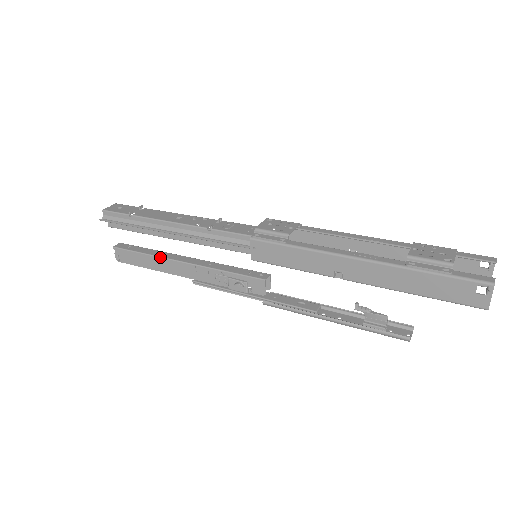
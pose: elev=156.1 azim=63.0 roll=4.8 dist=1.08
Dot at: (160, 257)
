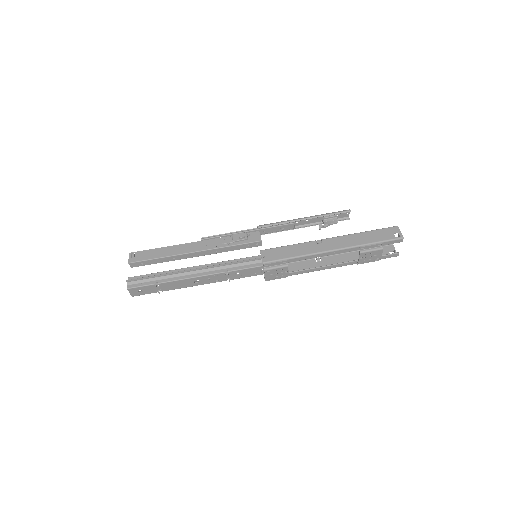
Dot at: occluded
